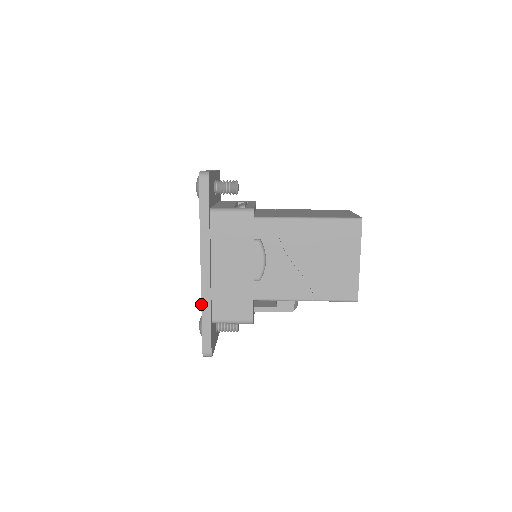
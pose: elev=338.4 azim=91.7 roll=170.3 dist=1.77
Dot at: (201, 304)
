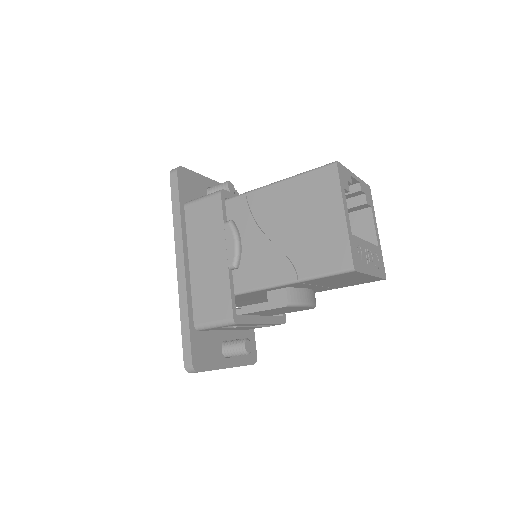
Dot at: (179, 305)
